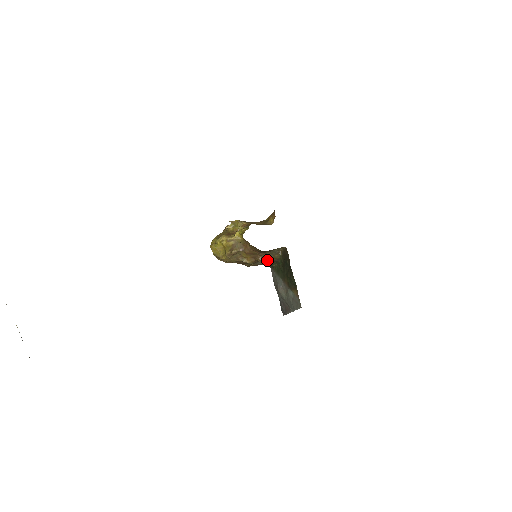
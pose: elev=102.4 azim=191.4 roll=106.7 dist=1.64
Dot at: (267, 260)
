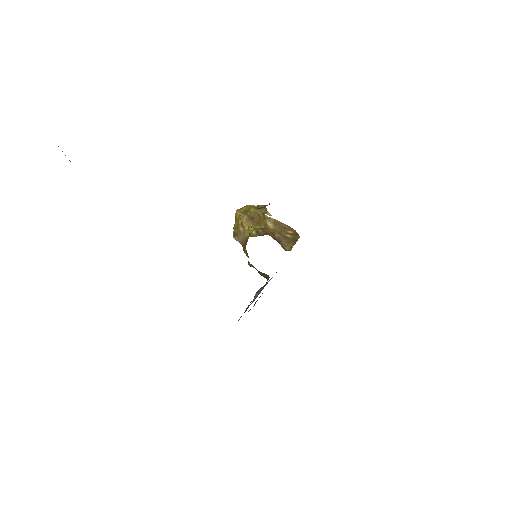
Dot at: occluded
